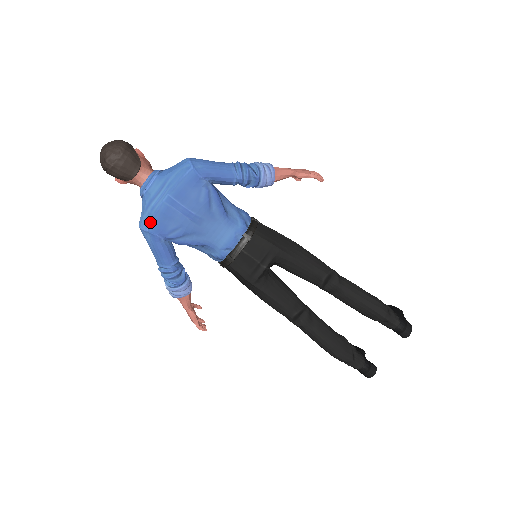
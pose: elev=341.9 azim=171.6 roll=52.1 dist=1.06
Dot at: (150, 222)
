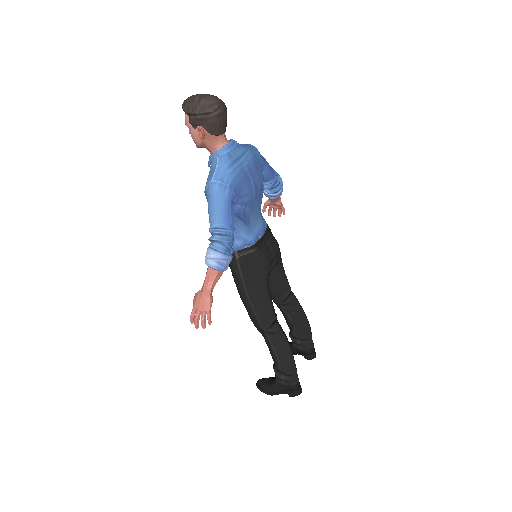
Dot at: (232, 179)
